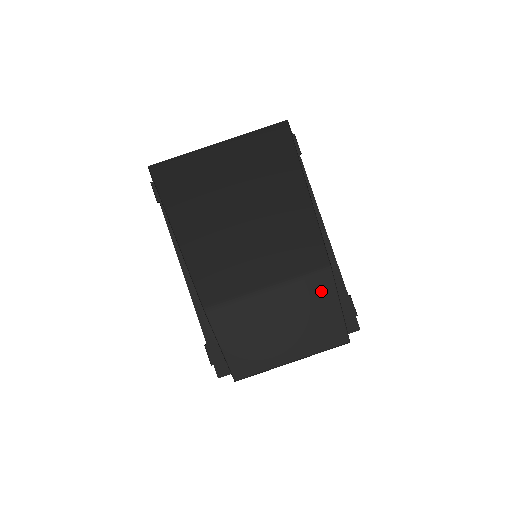
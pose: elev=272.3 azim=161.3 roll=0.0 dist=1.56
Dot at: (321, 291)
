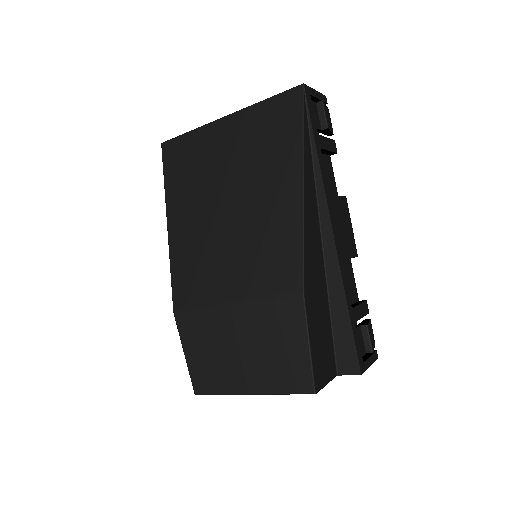
Dot at: (288, 322)
